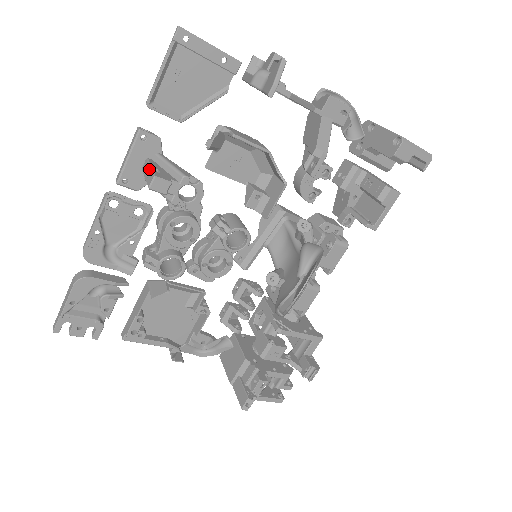
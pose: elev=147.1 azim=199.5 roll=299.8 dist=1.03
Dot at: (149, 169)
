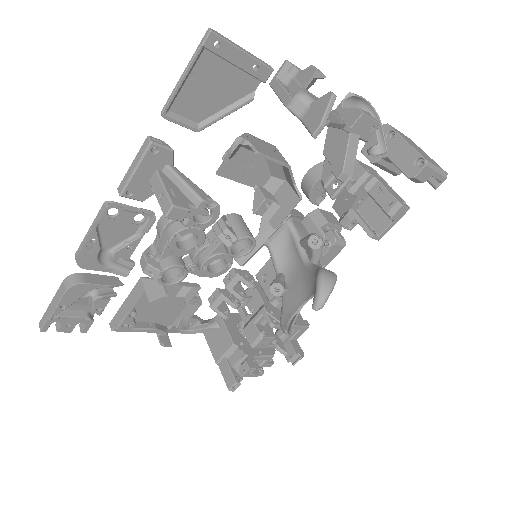
Dot at: (163, 190)
